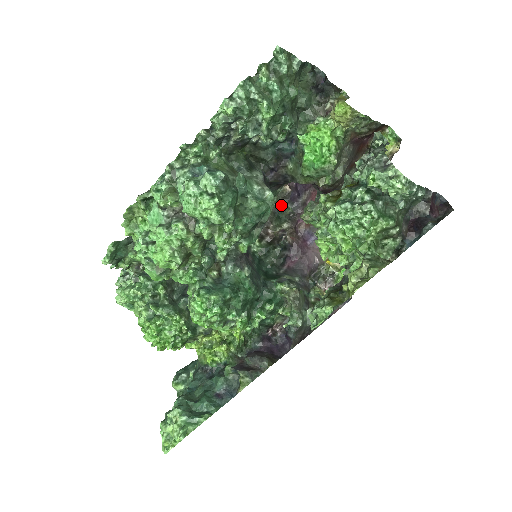
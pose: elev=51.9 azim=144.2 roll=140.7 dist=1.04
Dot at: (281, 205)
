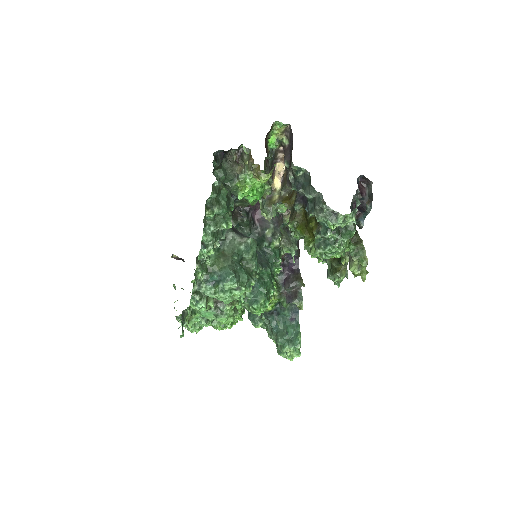
Dot at: occluded
